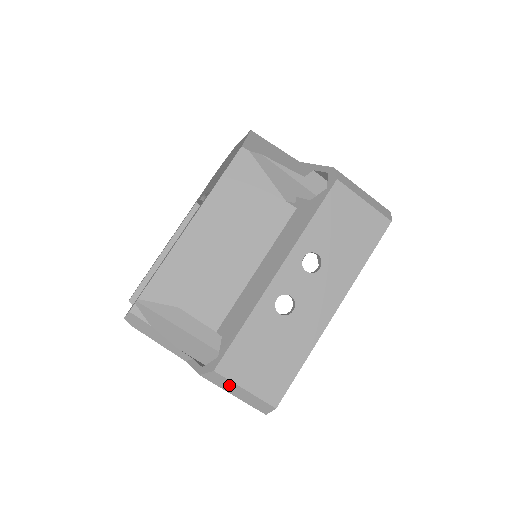
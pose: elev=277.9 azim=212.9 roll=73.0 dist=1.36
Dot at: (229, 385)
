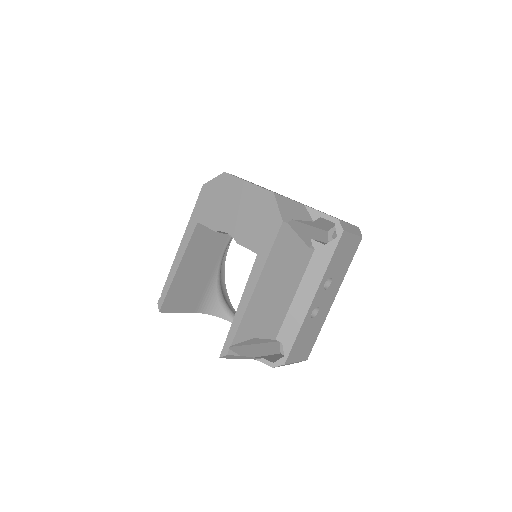
Dot at: occluded
